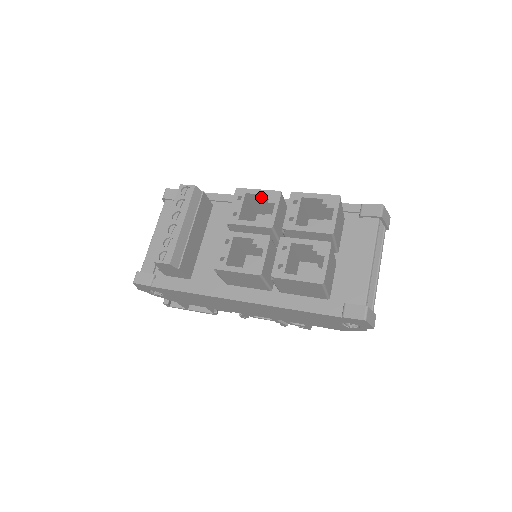
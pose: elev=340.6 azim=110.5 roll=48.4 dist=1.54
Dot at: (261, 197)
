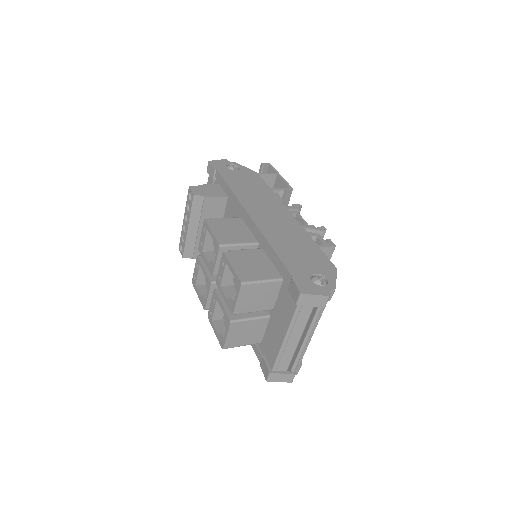
Dot at: occluded
